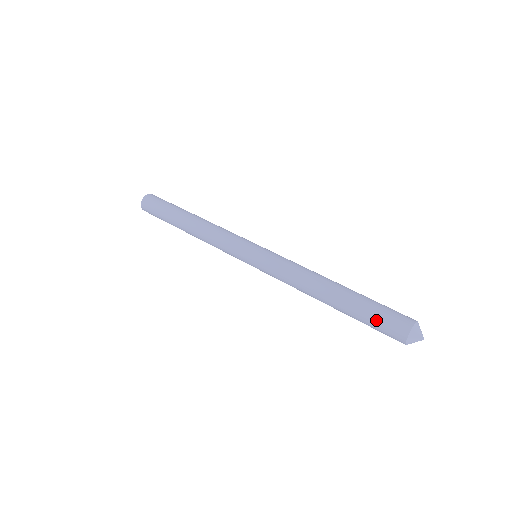
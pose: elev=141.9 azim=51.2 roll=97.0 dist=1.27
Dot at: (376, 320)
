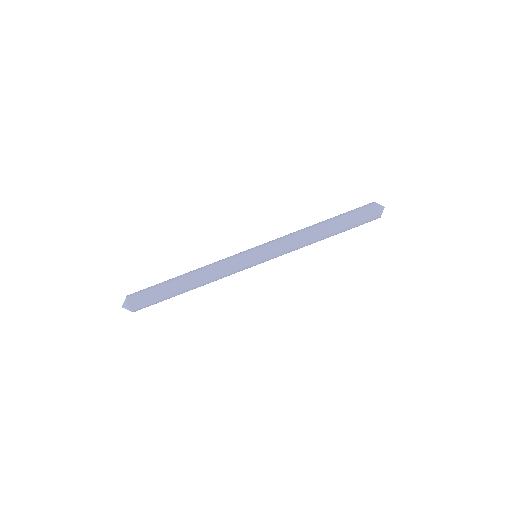
Dot at: (360, 219)
